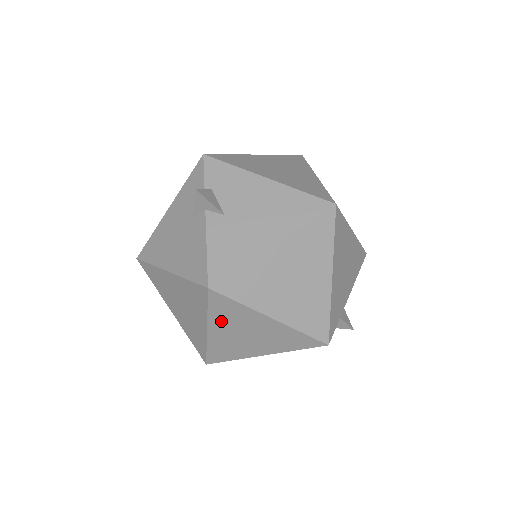
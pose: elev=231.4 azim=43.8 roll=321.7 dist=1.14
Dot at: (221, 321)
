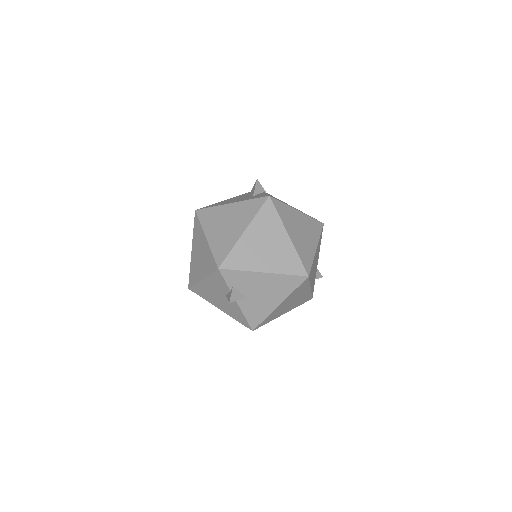
Dot at: occluded
